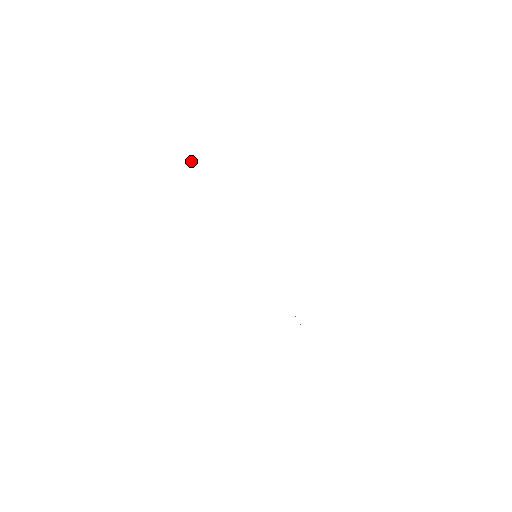
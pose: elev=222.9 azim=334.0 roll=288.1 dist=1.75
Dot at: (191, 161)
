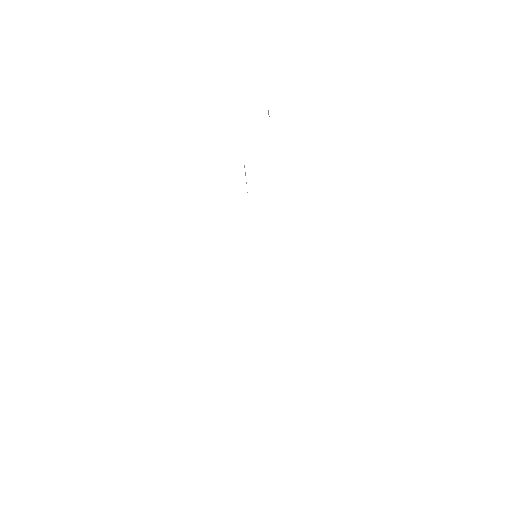
Dot at: occluded
